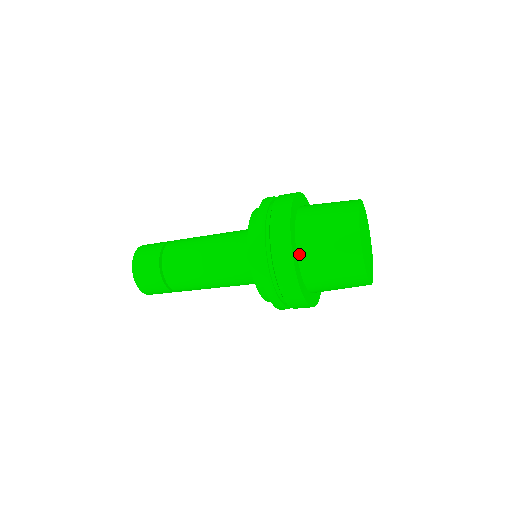
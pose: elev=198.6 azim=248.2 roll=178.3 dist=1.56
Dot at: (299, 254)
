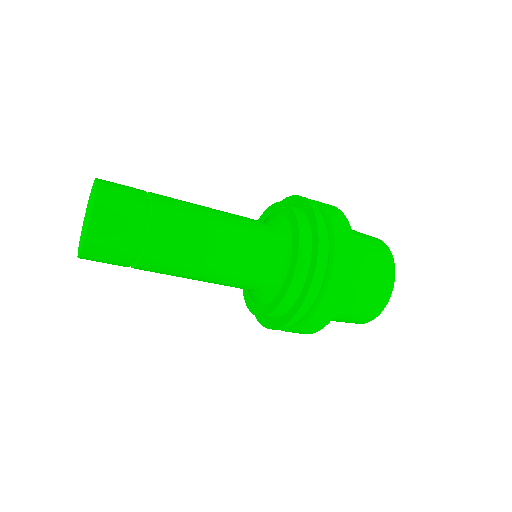
Dot at: occluded
